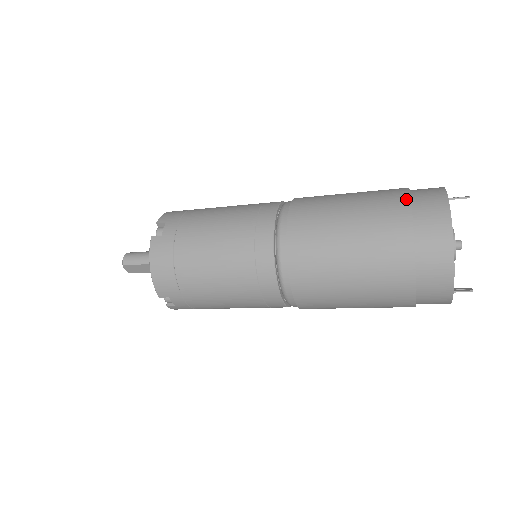
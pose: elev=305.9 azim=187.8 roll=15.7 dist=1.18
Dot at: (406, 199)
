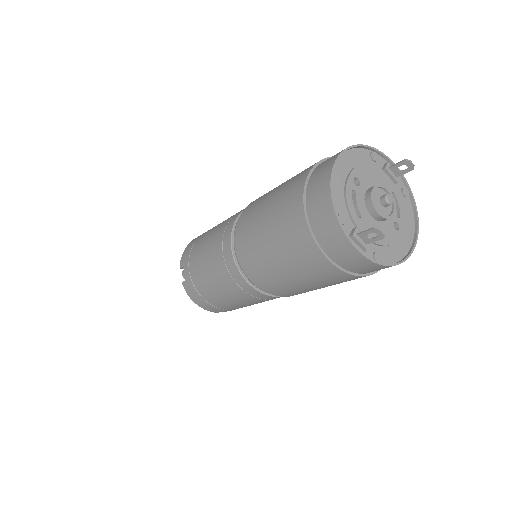
Dot at: occluded
